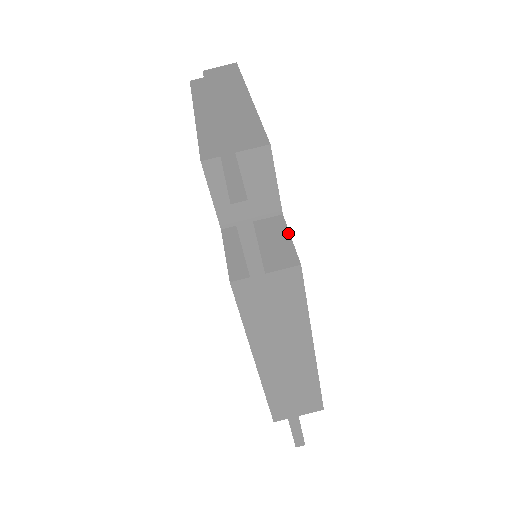
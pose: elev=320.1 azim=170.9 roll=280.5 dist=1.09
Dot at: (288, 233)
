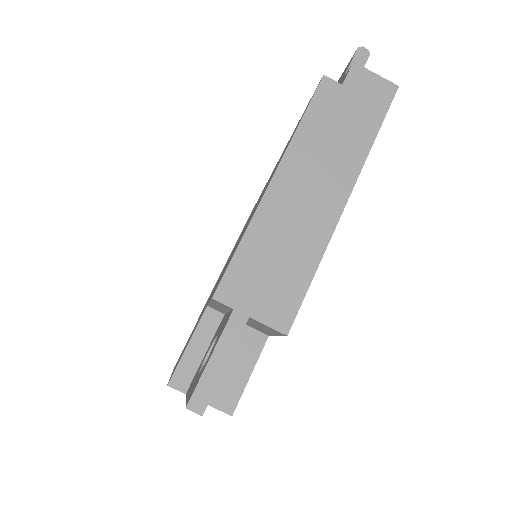
Dot at: (253, 367)
